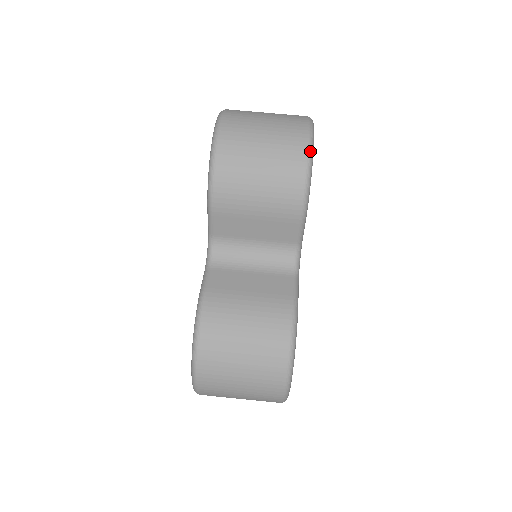
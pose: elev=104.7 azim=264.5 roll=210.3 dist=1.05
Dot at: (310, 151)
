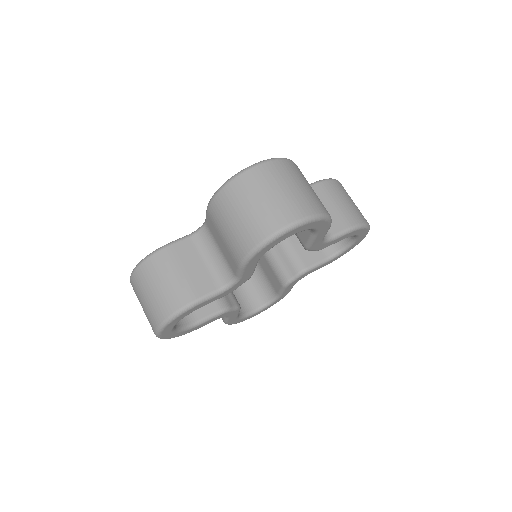
Dot at: (272, 237)
